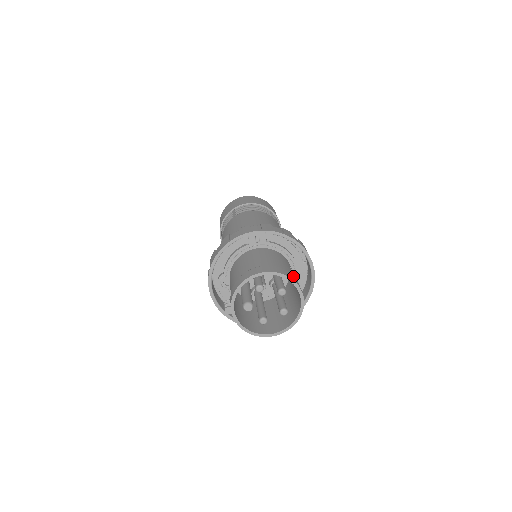
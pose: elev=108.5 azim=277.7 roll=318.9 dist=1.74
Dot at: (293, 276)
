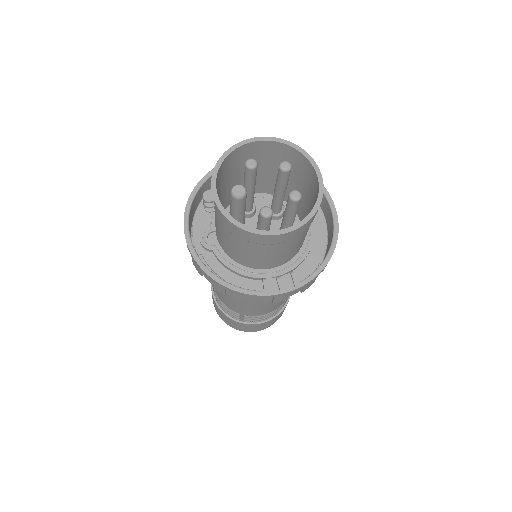
Dot at: (298, 159)
